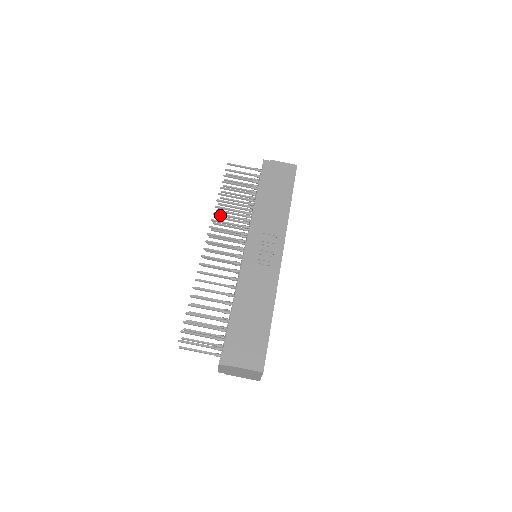
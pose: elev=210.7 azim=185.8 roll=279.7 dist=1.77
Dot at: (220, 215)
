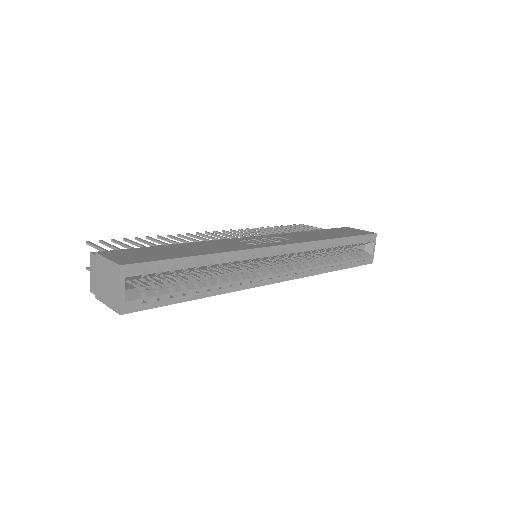
Dot at: (251, 230)
